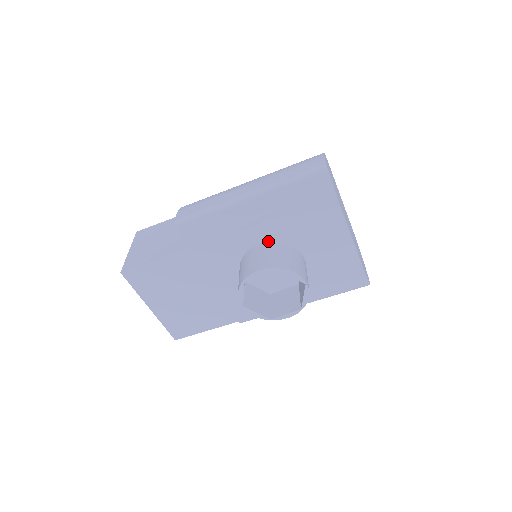
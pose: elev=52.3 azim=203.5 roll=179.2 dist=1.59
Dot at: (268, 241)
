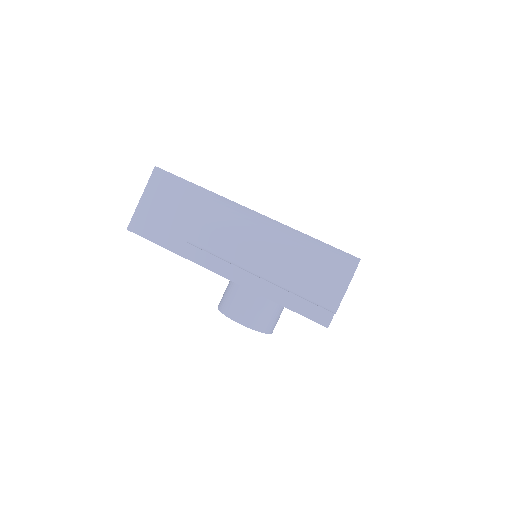
Dot at: occluded
